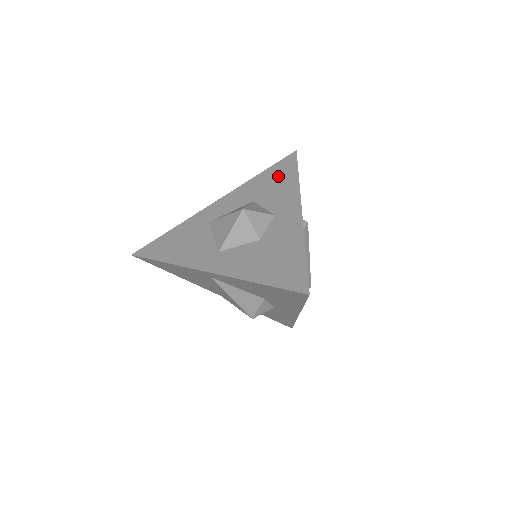
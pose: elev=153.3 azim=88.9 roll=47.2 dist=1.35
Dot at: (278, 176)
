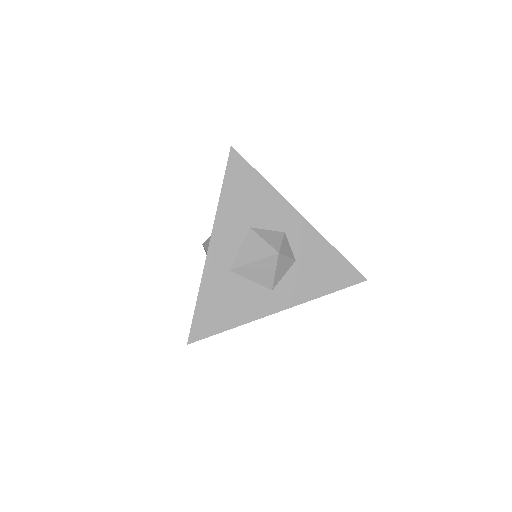
Dot at: (245, 188)
